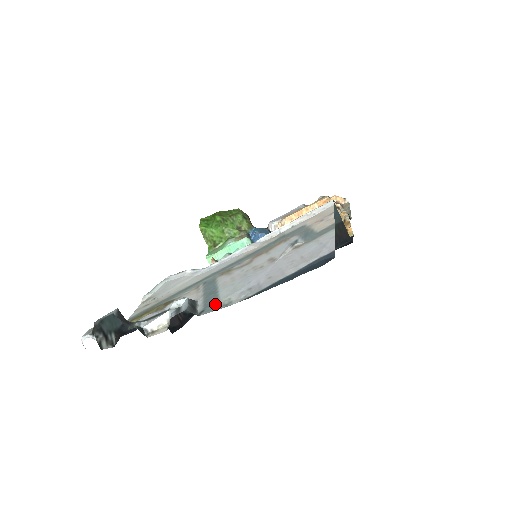
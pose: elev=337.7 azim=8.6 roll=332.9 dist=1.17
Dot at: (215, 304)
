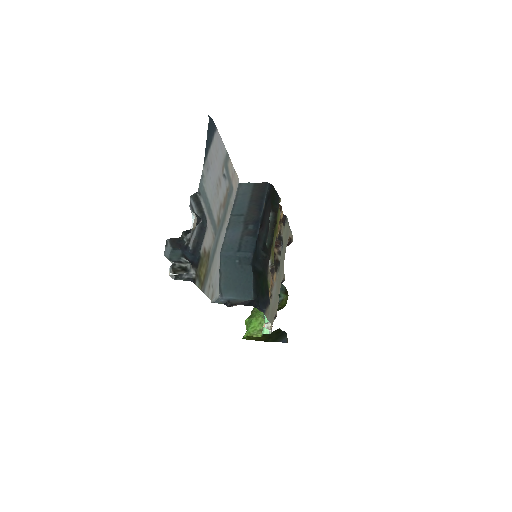
Dot at: (202, 188)
